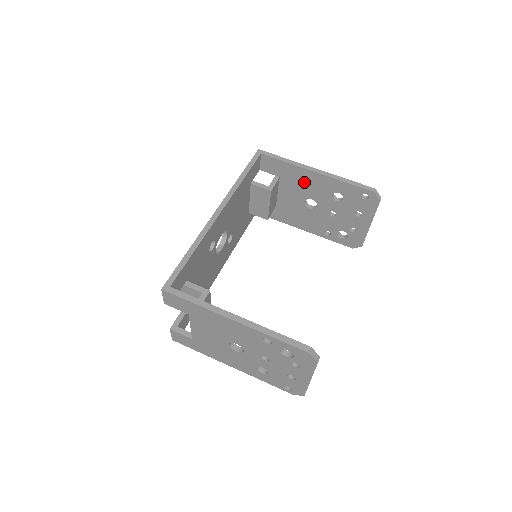
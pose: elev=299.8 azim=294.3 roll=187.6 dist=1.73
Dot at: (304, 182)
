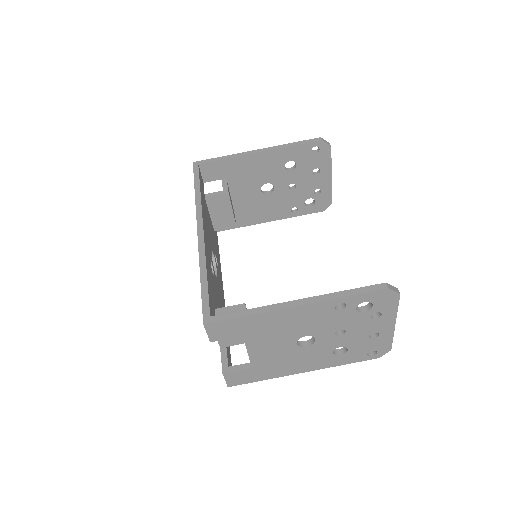
Dot at: (252, 170)
